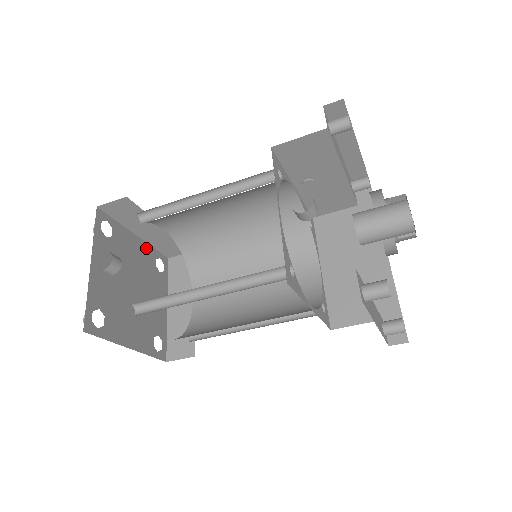
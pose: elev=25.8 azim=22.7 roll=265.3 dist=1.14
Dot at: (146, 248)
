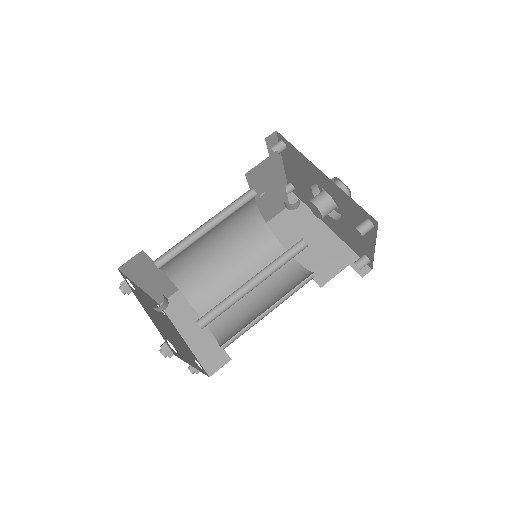
Dot at: (149, 297)
